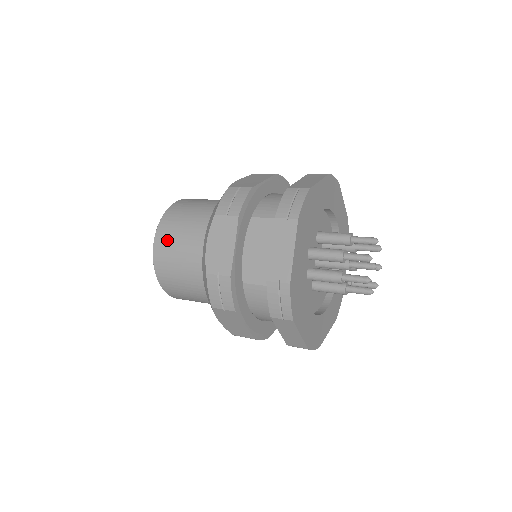
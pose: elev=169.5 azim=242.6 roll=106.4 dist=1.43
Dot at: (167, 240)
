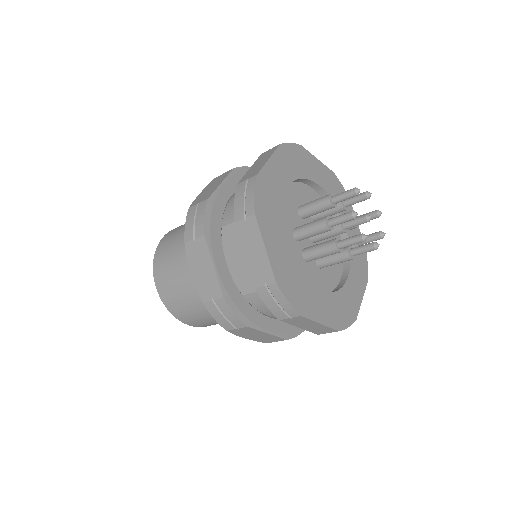
Dot at: (165, 281)
